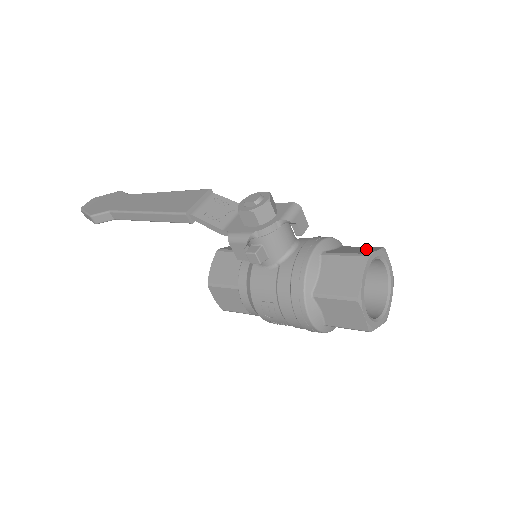
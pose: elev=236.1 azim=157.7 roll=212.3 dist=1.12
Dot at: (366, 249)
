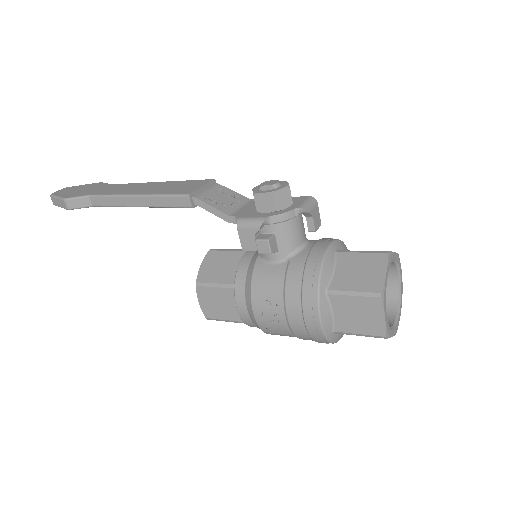
Dot at: occluded
